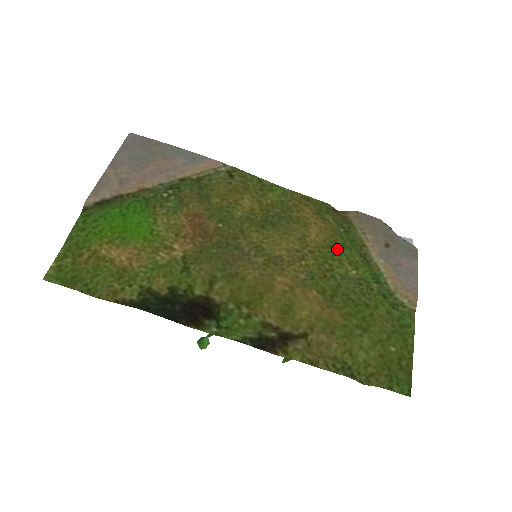
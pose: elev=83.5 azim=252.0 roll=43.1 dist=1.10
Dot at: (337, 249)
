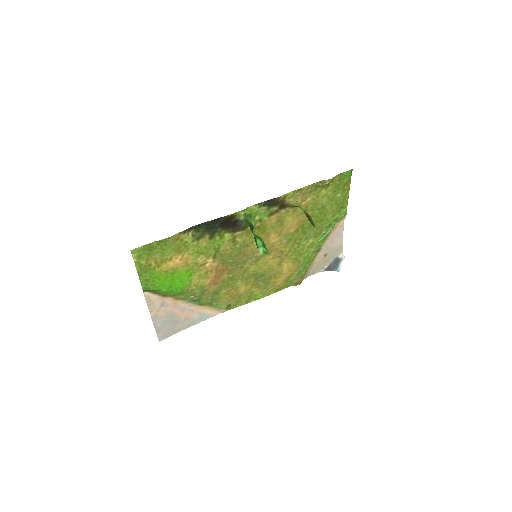
Dot at: (300, 257)
